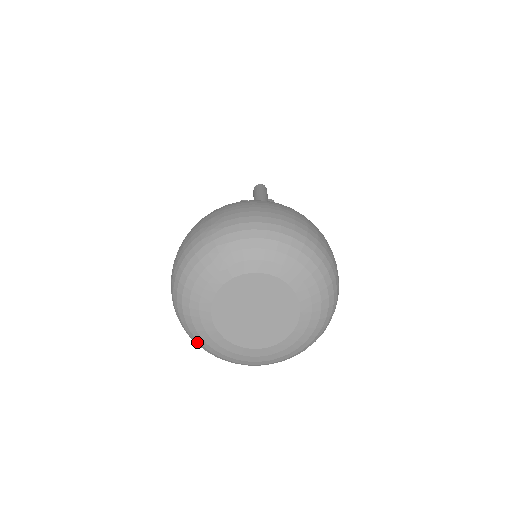
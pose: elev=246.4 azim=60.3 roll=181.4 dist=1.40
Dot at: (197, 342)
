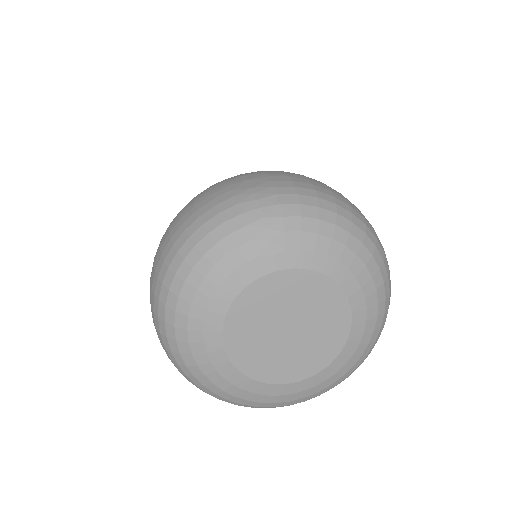
Dot at: (178, 359)
